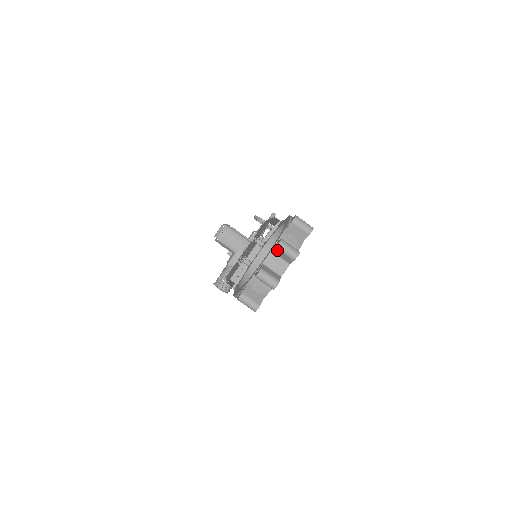
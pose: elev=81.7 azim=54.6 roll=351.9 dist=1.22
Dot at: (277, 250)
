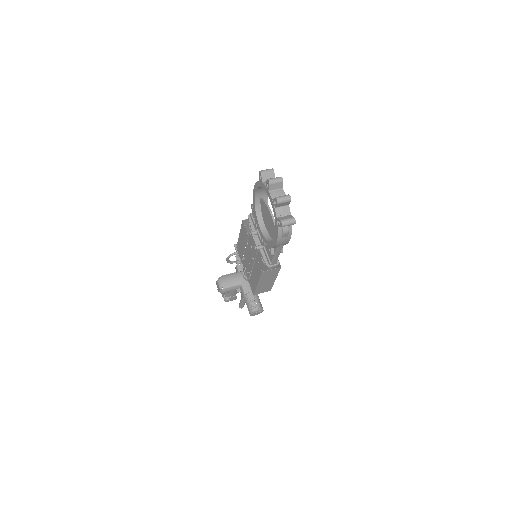
Dot at: (271, 185)
